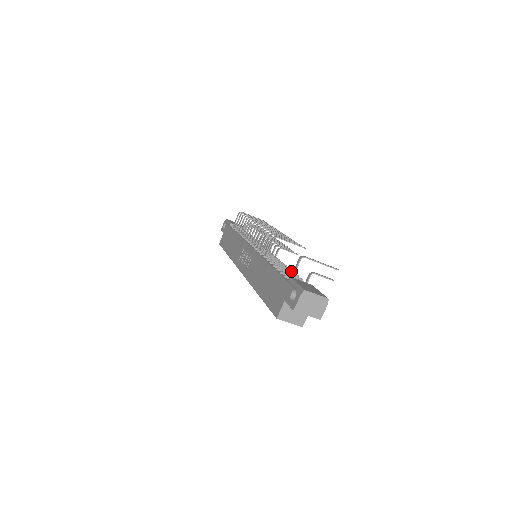
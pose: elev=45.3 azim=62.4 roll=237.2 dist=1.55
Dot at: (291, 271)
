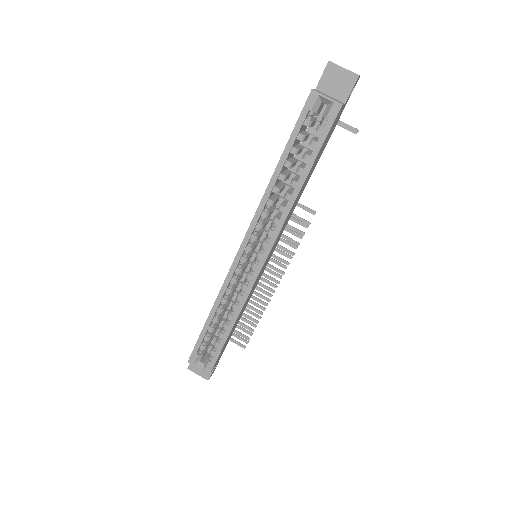
Dot at: occluded
